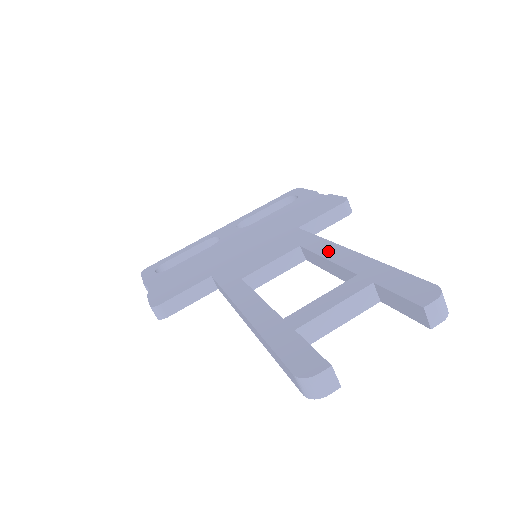
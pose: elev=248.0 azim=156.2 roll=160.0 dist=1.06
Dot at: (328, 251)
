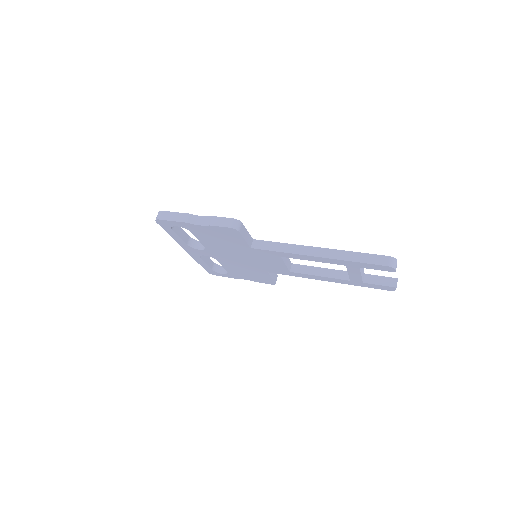
Dot at: occluded
